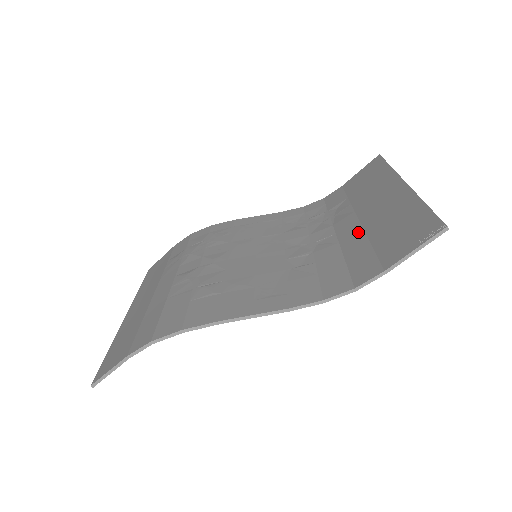
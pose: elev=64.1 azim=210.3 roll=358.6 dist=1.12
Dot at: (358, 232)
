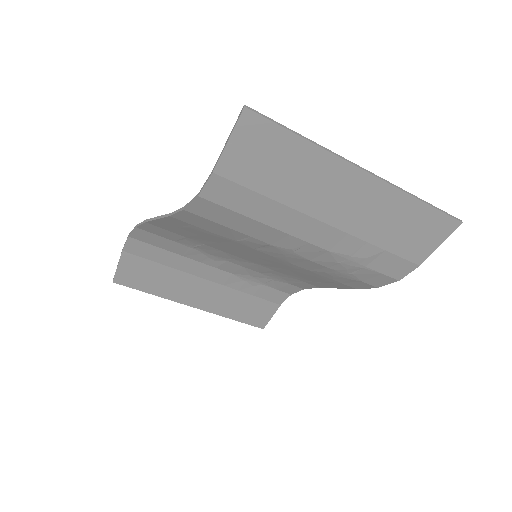
Dot at: (299, 215)
